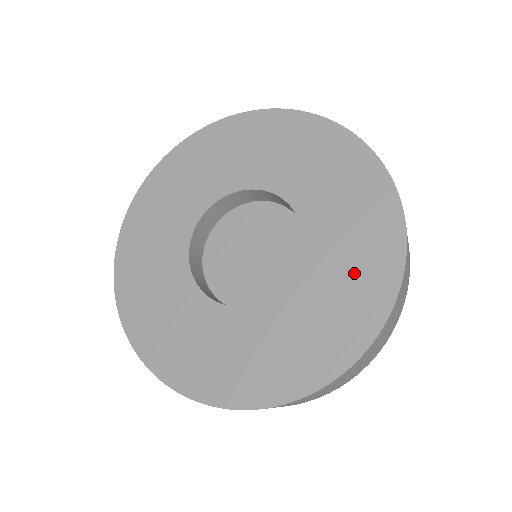
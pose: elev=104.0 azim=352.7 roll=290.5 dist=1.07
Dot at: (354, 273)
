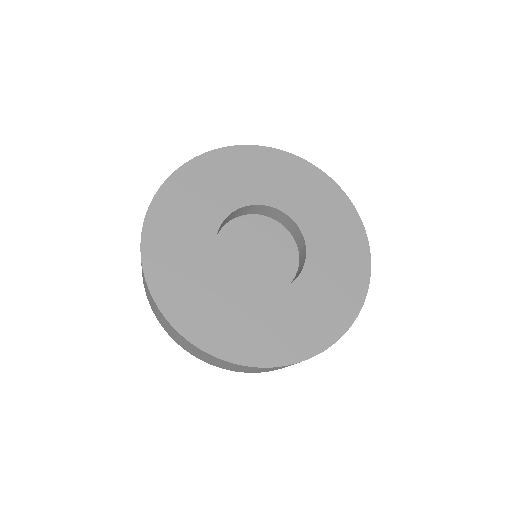
Dot at: (308, 321)
